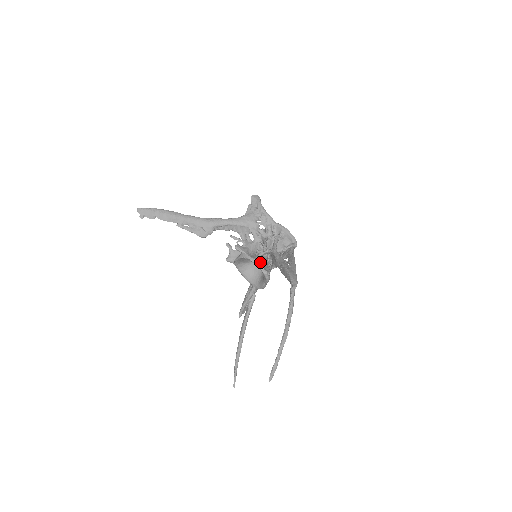
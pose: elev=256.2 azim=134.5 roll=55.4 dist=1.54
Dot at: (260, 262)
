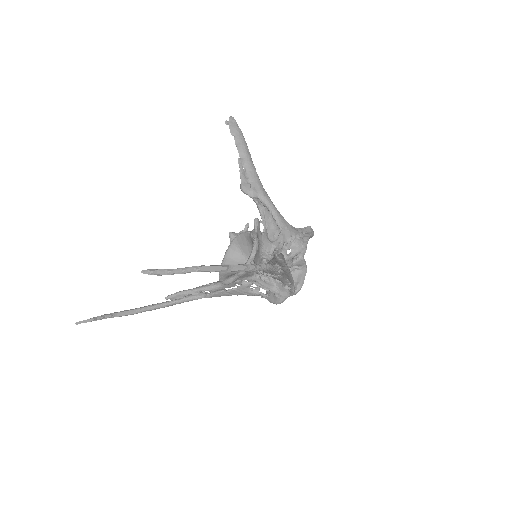
Dot at: (258, 250)
